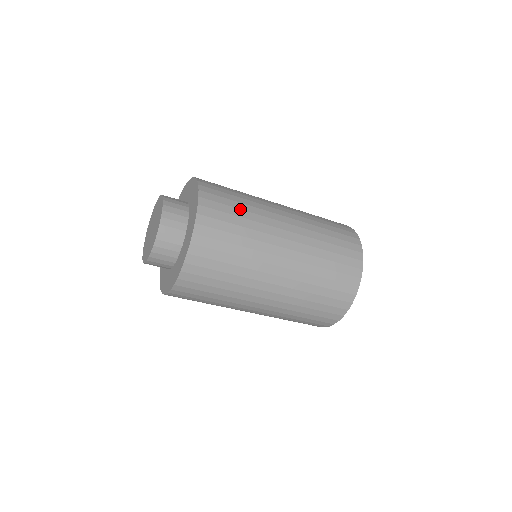
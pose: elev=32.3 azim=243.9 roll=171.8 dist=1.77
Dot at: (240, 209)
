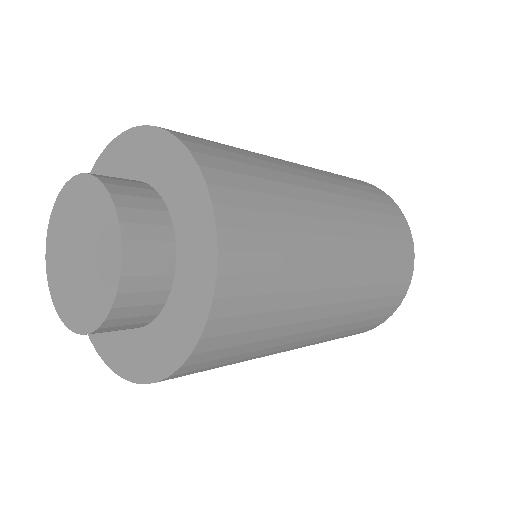
Dot at: (235, 148)
